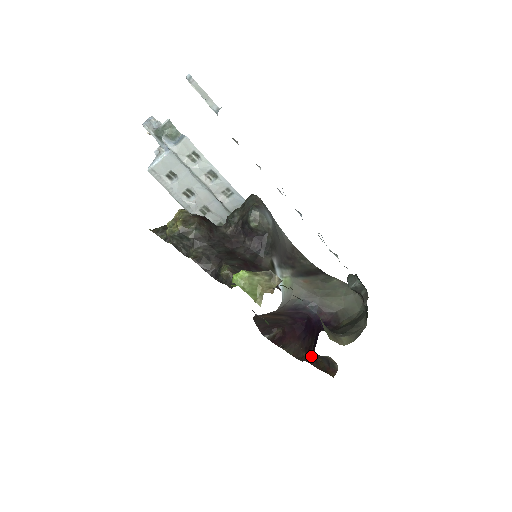
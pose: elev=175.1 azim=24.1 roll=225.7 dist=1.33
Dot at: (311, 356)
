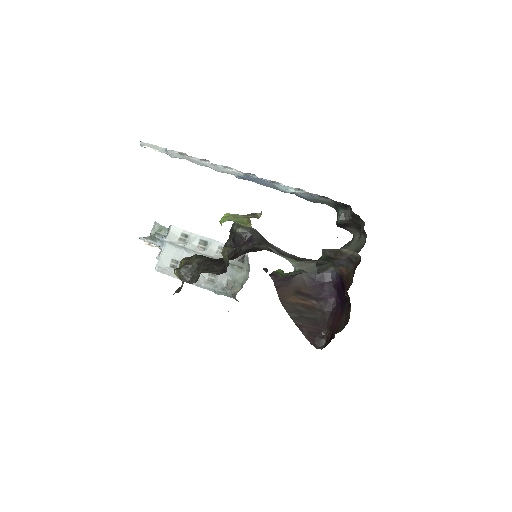
Dot at: occluded
